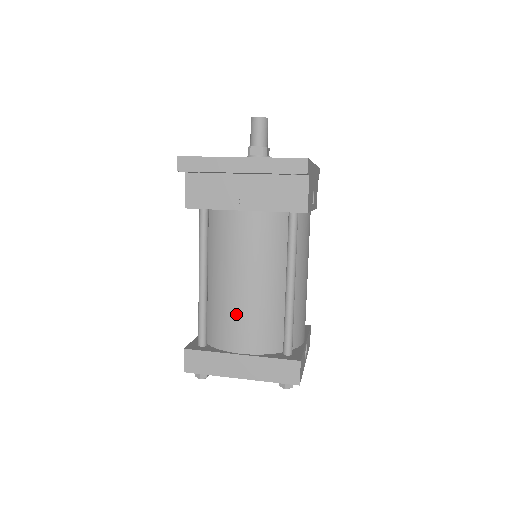
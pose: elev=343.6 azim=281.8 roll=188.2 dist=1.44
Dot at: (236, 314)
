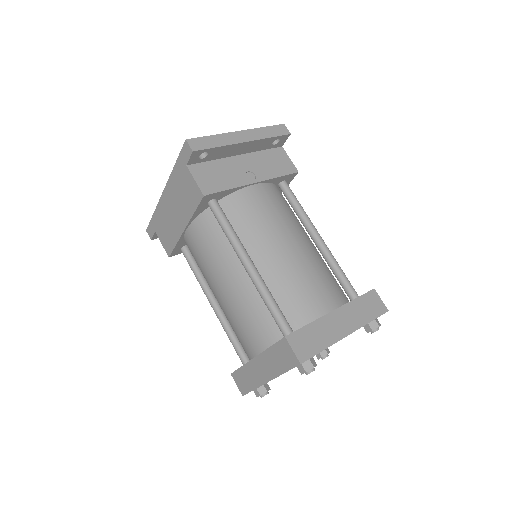
Dot at: (304, 276)
